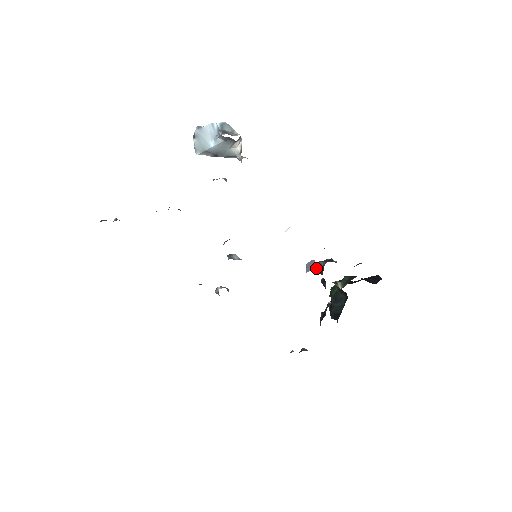
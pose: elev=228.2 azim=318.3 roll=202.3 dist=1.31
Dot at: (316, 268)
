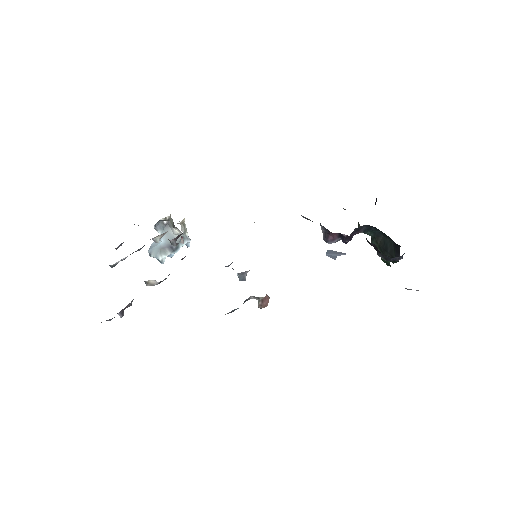
Dot at: (328, 242)
